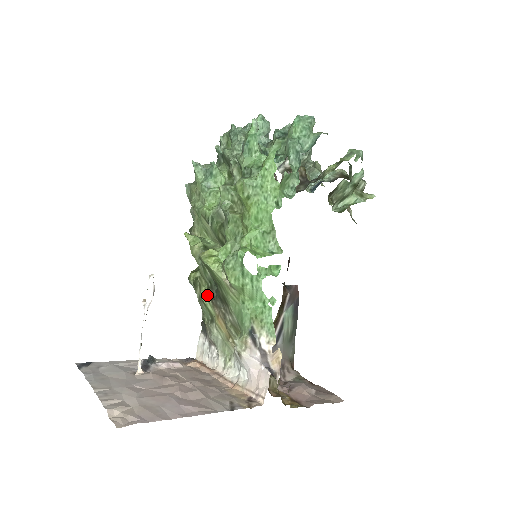
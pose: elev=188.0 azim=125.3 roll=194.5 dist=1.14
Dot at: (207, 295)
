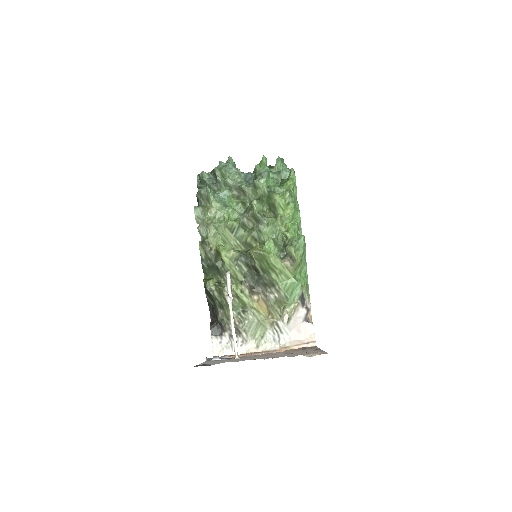
Dot at: (243, 289)
